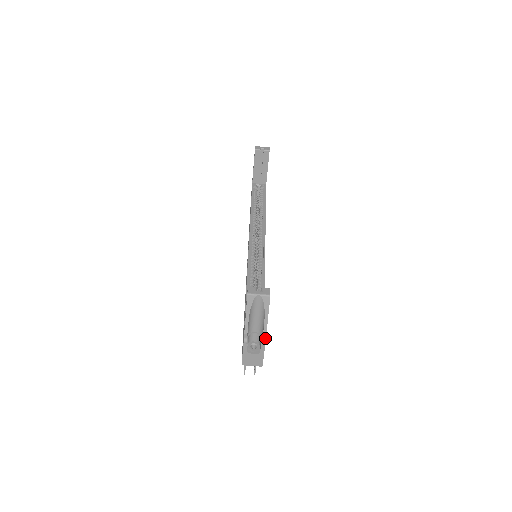
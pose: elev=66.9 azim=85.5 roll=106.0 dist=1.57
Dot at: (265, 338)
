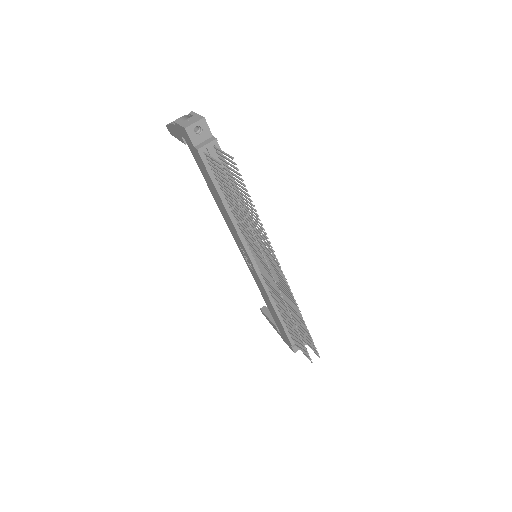
Dot at: occluded
